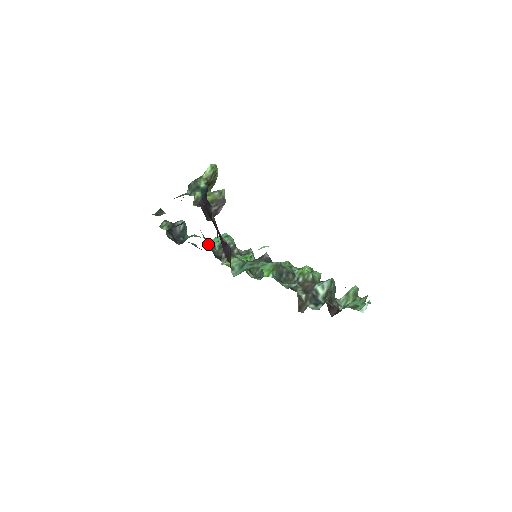
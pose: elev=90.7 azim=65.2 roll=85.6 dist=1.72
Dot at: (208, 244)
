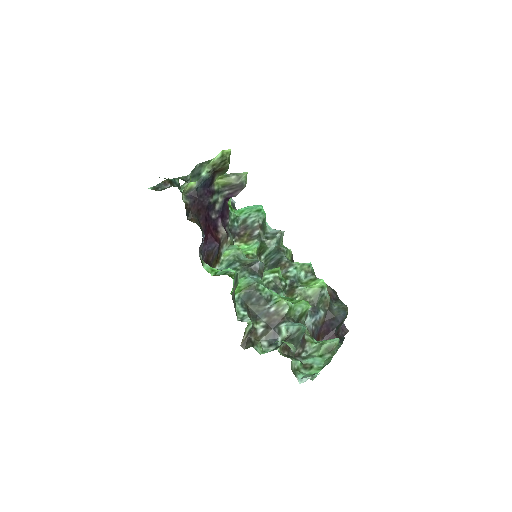
Dot at: occluded
